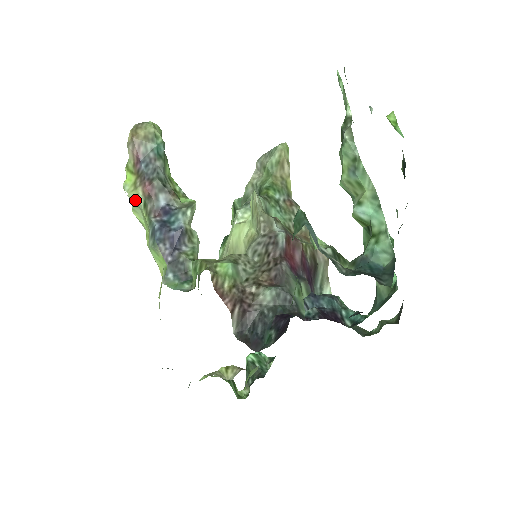
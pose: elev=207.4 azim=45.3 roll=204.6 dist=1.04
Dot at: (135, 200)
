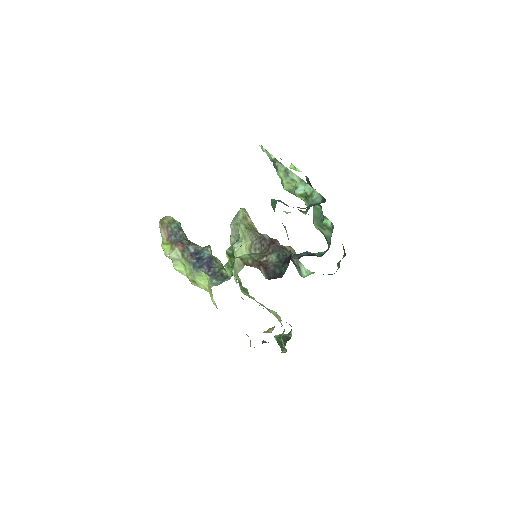
Dot at: (175, 256)
